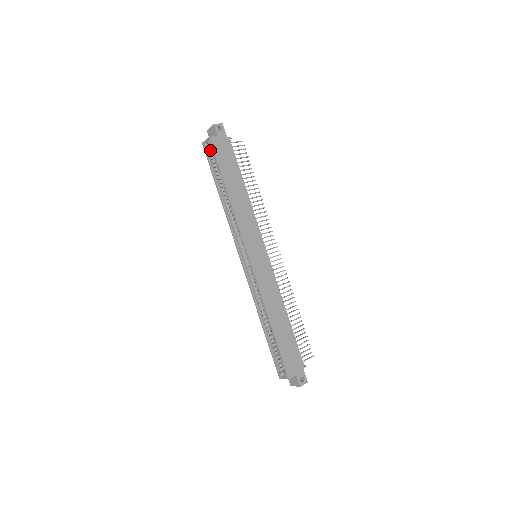
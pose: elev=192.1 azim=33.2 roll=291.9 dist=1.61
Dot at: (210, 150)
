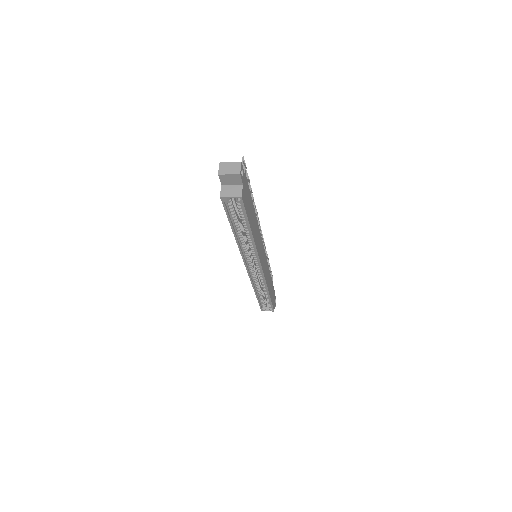
Dot at: (231, 201)
